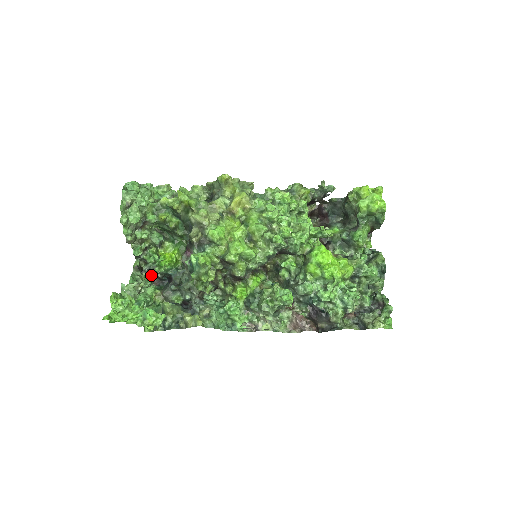
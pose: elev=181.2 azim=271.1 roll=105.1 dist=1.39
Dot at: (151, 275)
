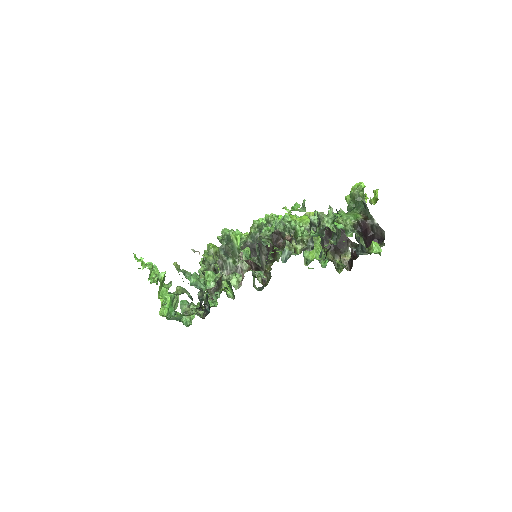
Dot at: (204, 312)
